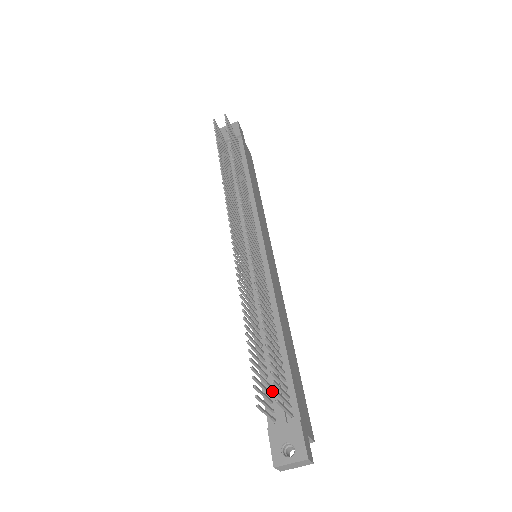
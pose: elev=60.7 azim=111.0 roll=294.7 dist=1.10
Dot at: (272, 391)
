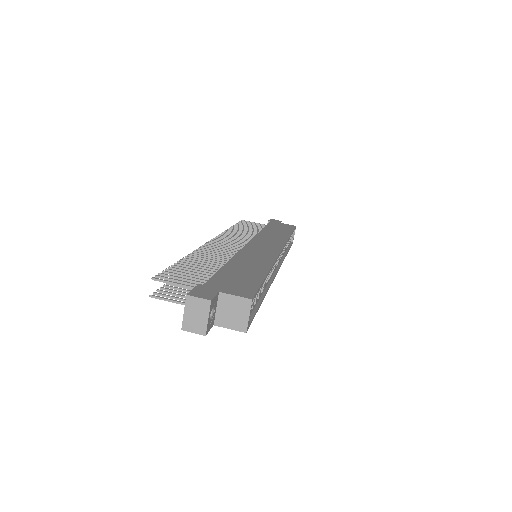
Dot at: occluded
